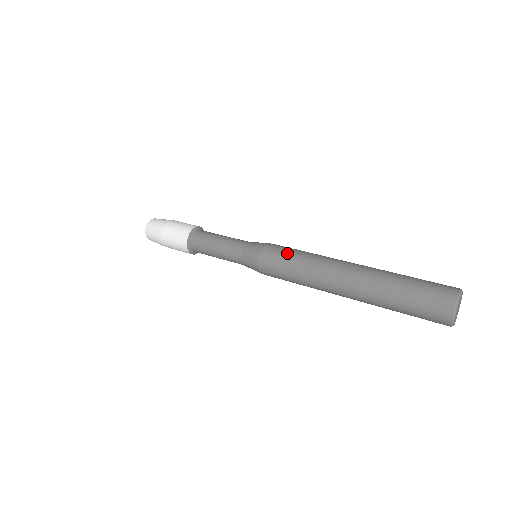
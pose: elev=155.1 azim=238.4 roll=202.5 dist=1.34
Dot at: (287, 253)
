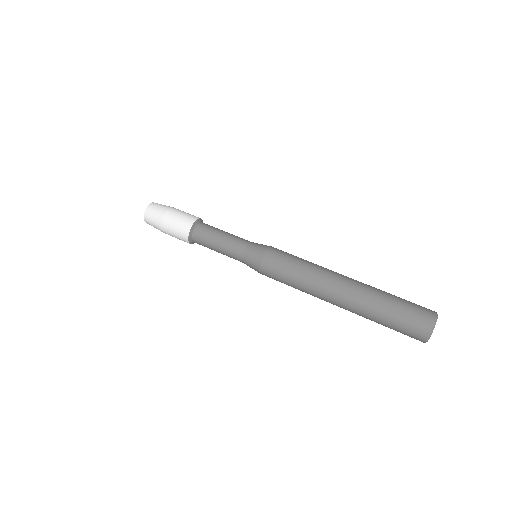
Dot at: (292, 256)
